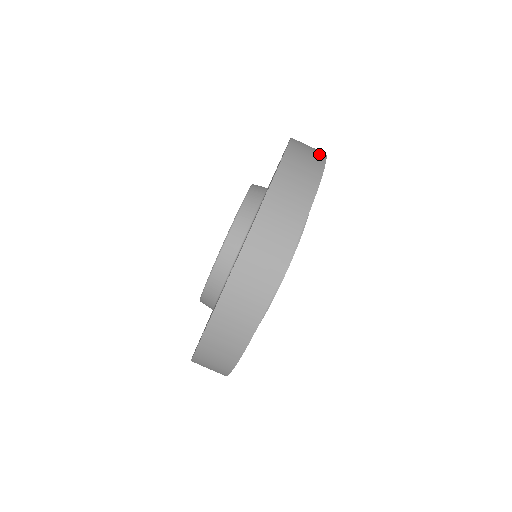
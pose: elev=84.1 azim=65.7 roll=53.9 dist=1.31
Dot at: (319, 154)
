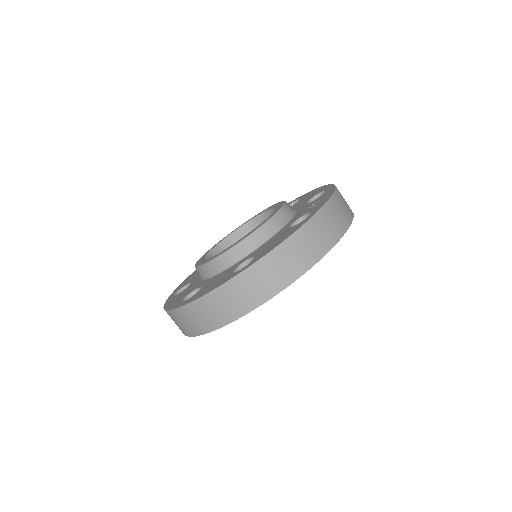
Dot at: (350, 210)
